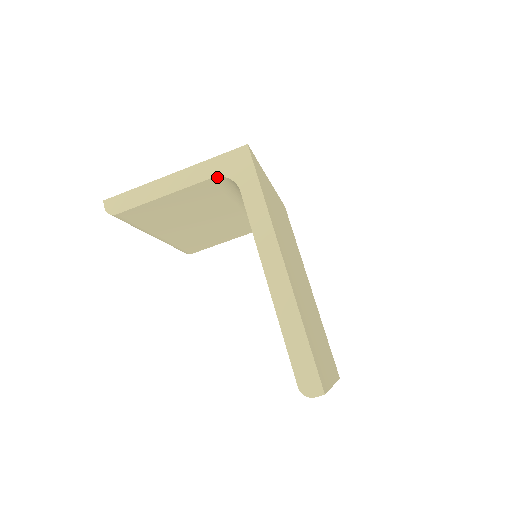
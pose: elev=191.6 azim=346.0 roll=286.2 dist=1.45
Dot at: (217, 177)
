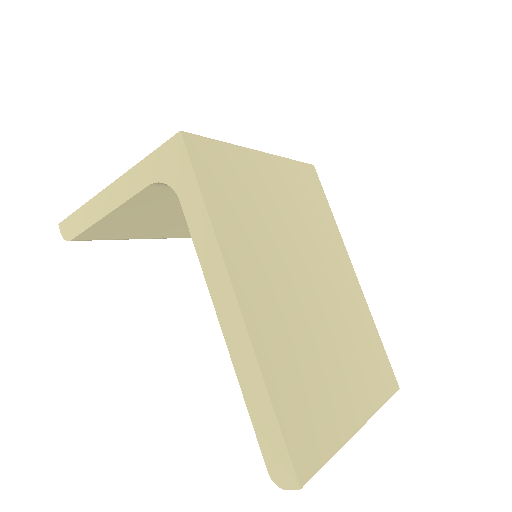
Dot at: (155, 183)
